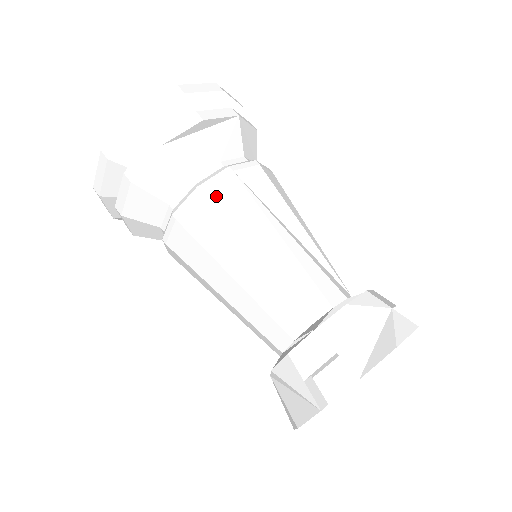
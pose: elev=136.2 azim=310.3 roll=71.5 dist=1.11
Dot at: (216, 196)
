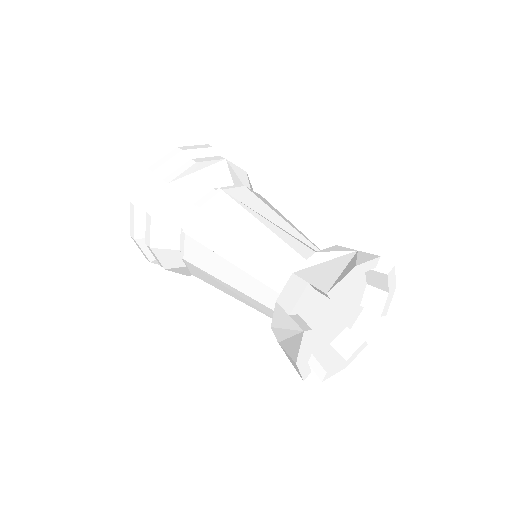
Dot at: (210, 208)
